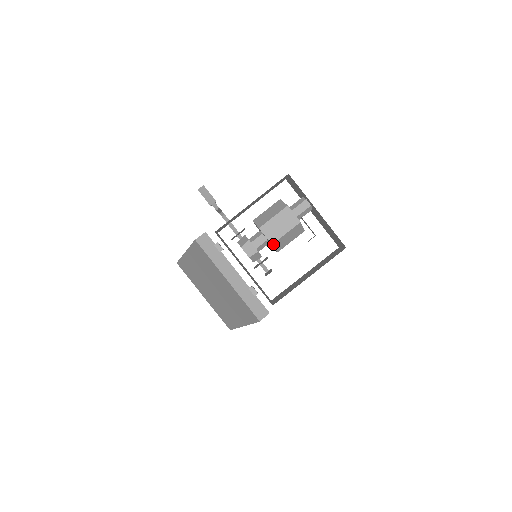
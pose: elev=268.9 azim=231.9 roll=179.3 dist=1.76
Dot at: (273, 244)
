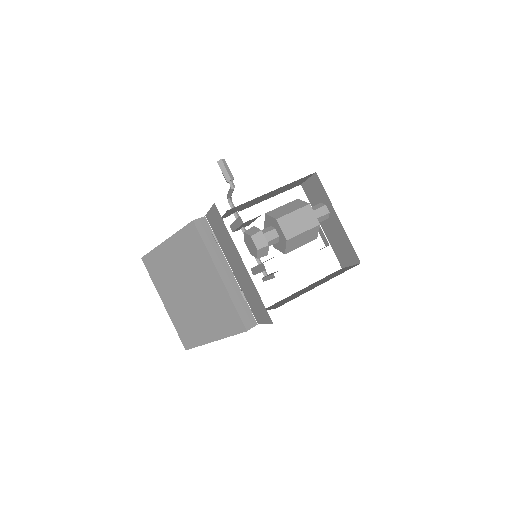
Dot at: (287, 240)
